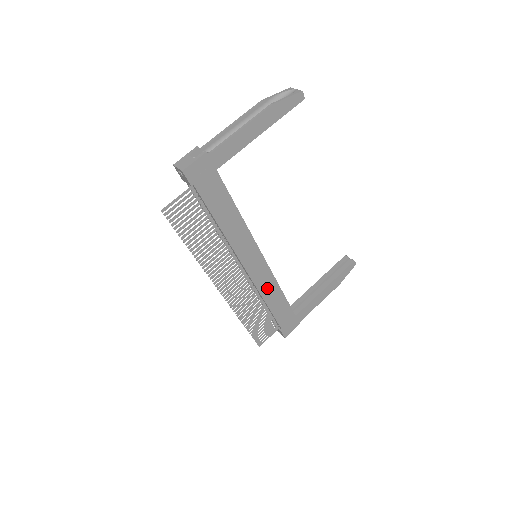
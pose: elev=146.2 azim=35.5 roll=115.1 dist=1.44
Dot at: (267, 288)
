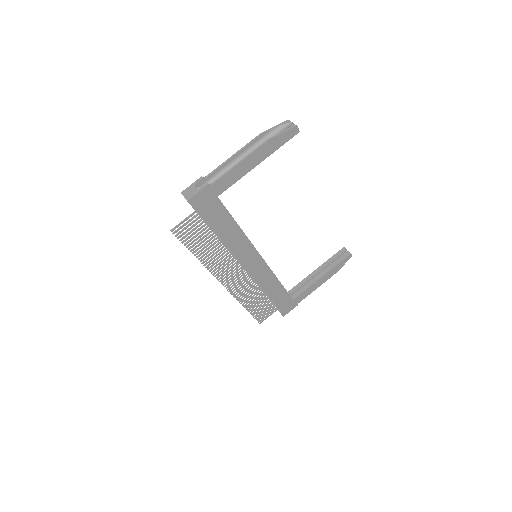
Dot at: (266, 281)
